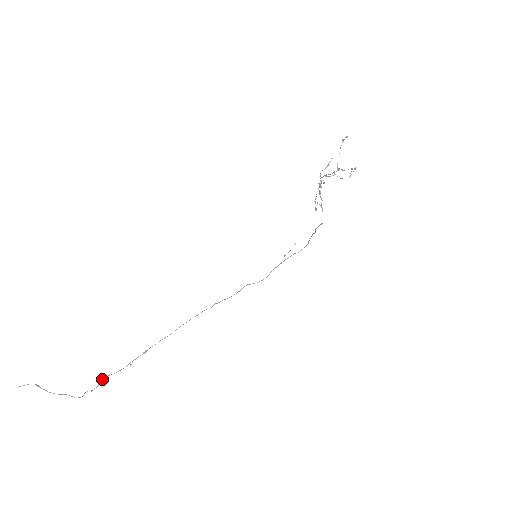
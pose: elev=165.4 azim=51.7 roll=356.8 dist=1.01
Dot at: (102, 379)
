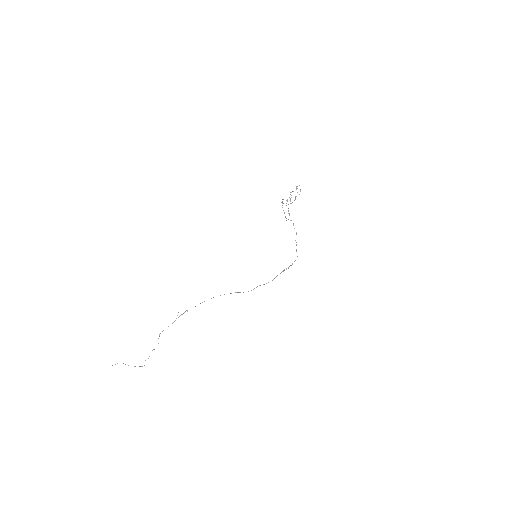
Dot at: occluded
